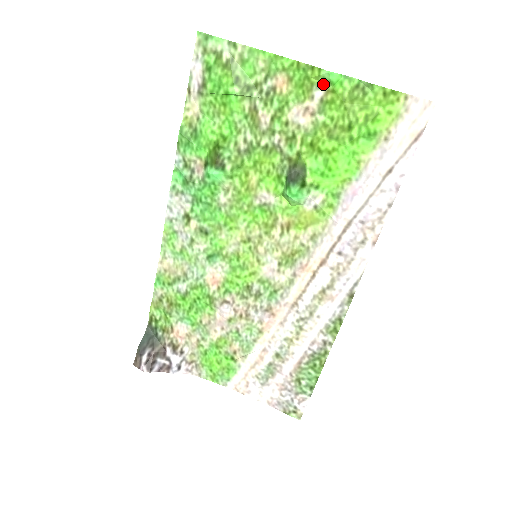
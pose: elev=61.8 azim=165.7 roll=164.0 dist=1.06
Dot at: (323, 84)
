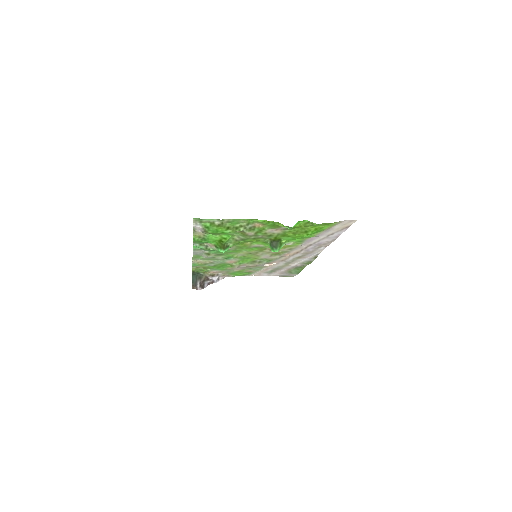
Dot at: (287, 226)
